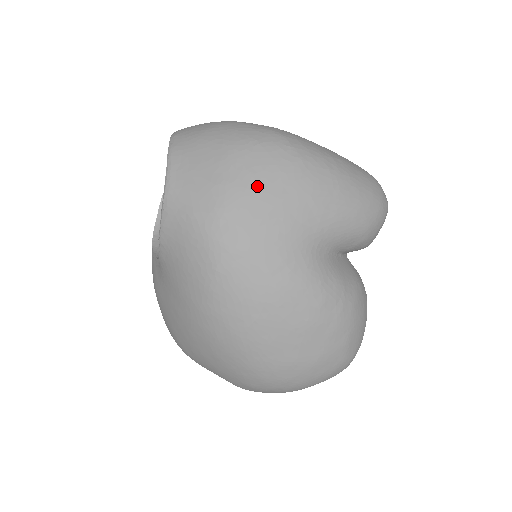
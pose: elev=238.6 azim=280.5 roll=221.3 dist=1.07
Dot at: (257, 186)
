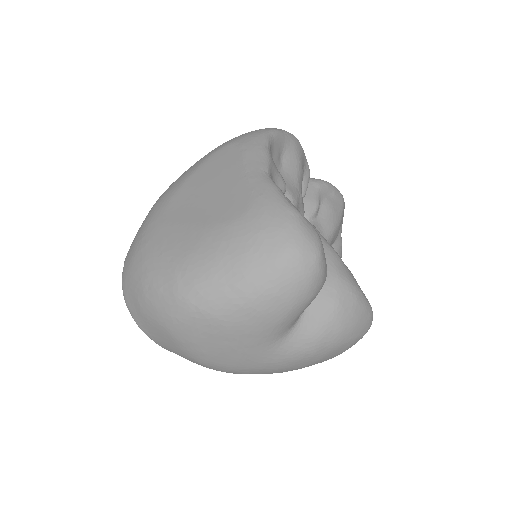
Dot at: (207, 348)
